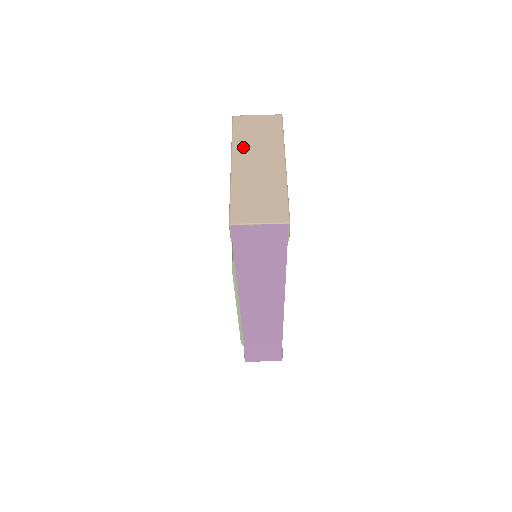
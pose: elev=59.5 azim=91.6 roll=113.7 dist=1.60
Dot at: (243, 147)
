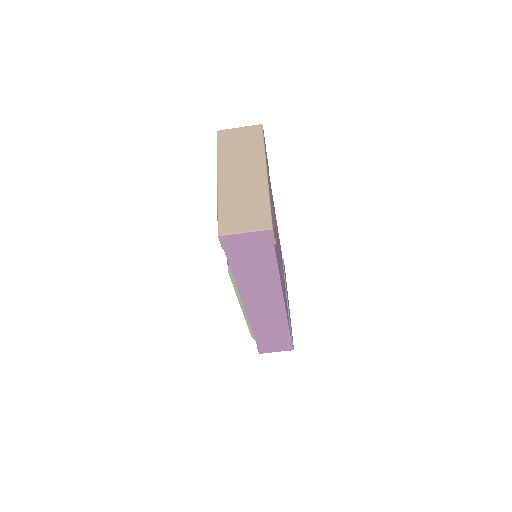
Dot at: (227, 160)
